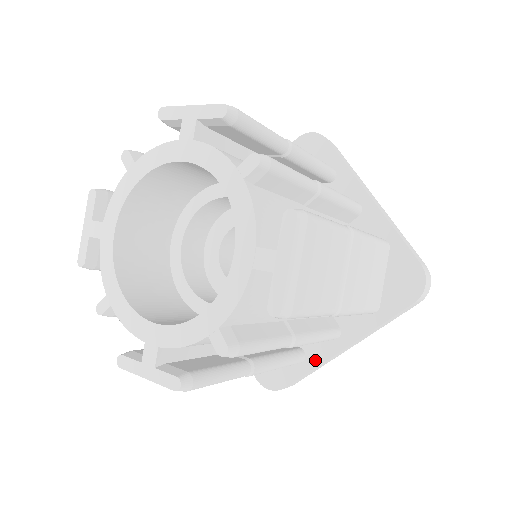
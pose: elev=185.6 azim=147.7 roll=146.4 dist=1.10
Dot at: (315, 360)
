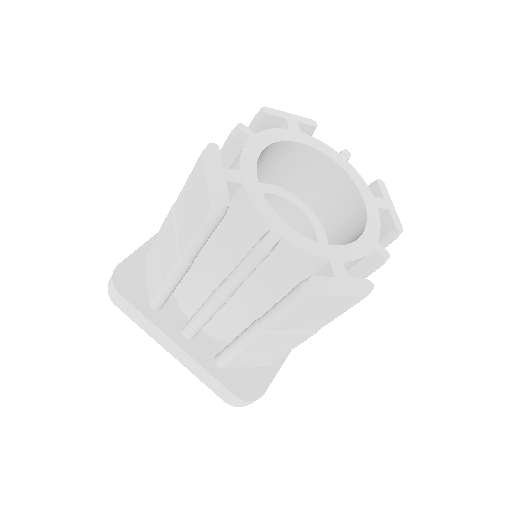
Dot at: (280, 358)
